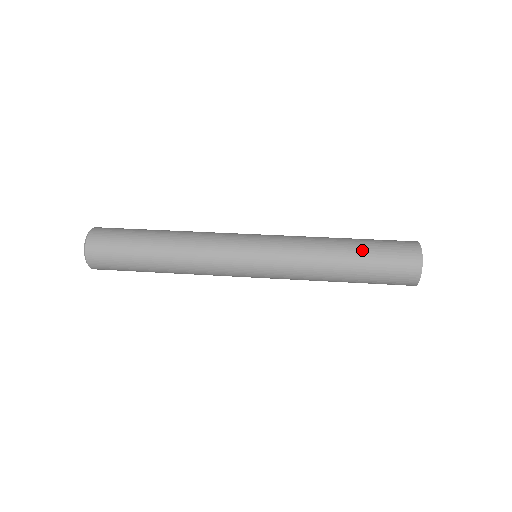
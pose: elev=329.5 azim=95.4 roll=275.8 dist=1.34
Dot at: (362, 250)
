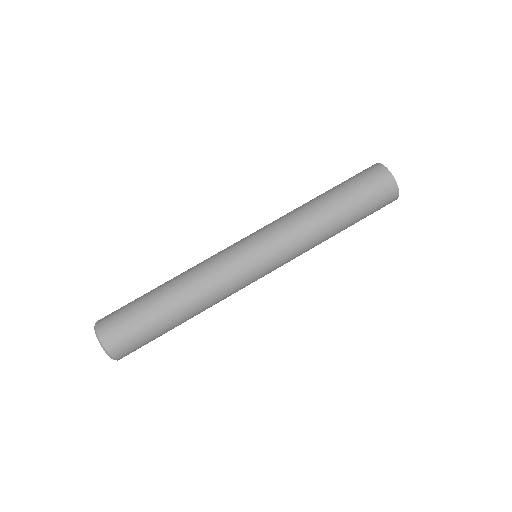
Dot at: (344, 199)
